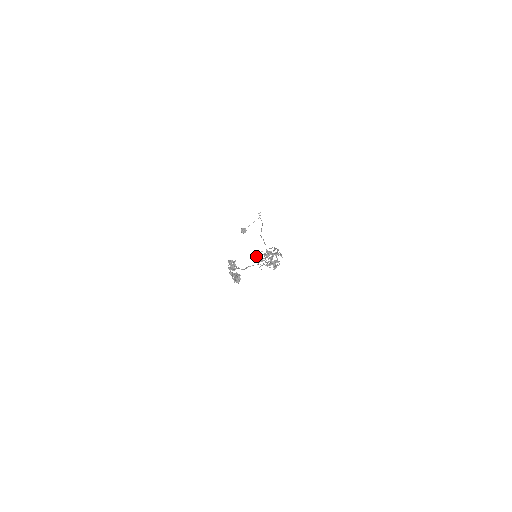
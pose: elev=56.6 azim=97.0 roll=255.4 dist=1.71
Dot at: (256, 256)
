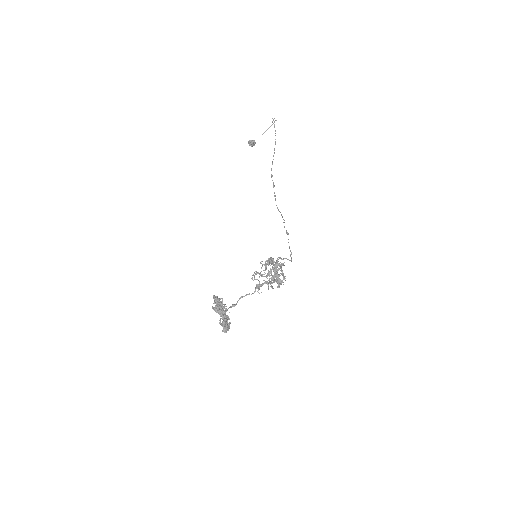
Dot at: (252, 278)
